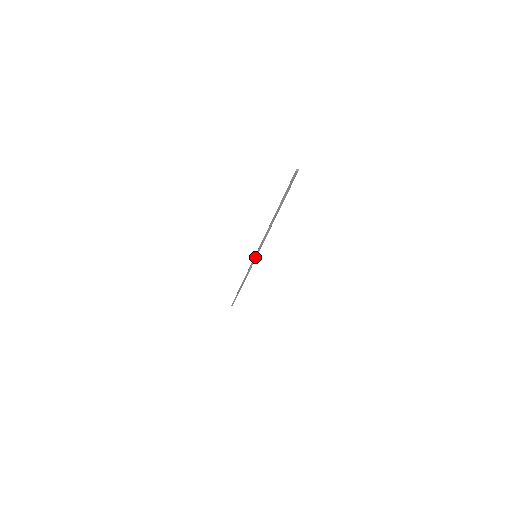
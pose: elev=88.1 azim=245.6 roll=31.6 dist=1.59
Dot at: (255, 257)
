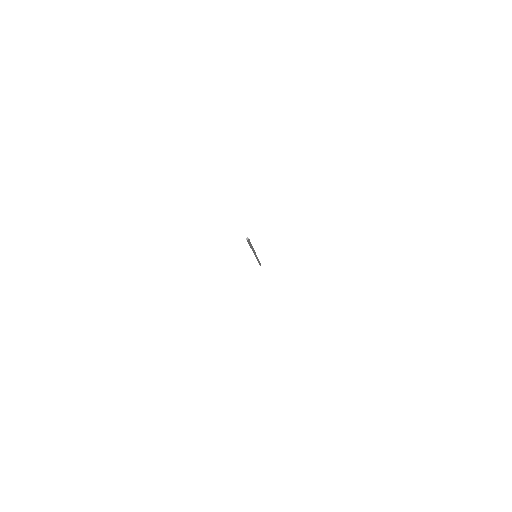
Dot at: occluded
